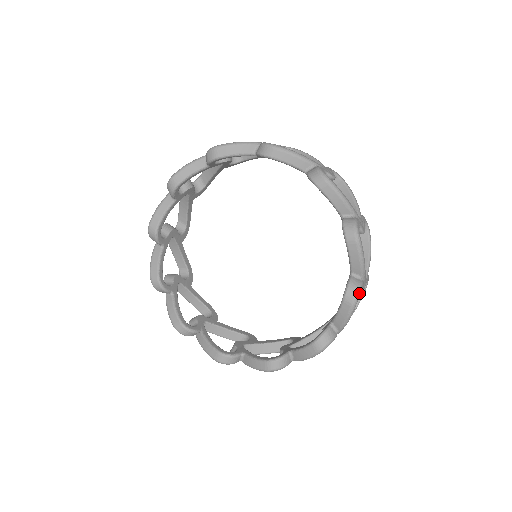
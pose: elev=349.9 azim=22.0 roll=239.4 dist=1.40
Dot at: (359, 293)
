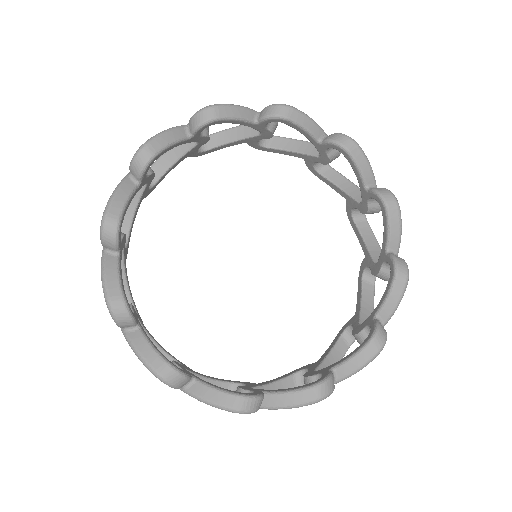
Dot at: (392, 194)
